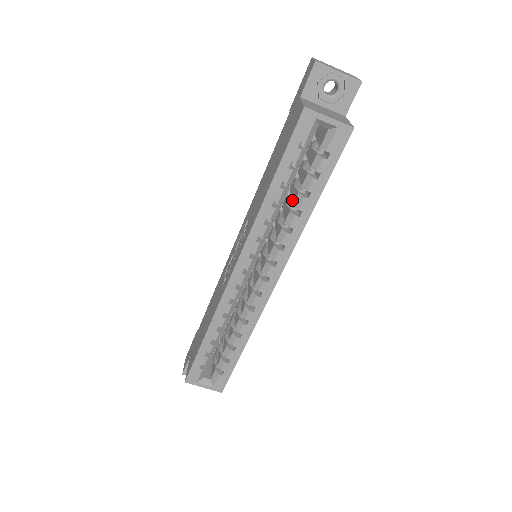
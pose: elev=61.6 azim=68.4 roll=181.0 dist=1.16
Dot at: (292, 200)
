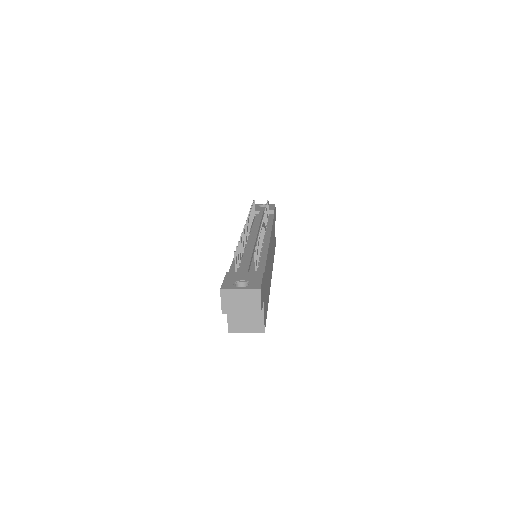
Dot at: occluded
